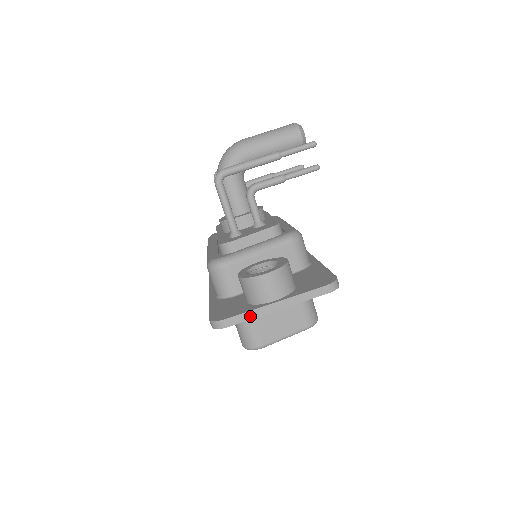
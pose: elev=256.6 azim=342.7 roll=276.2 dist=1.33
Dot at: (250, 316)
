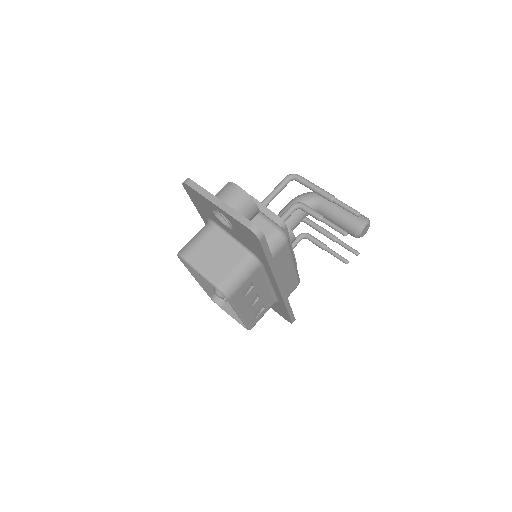
Dot at: (202, 192)
